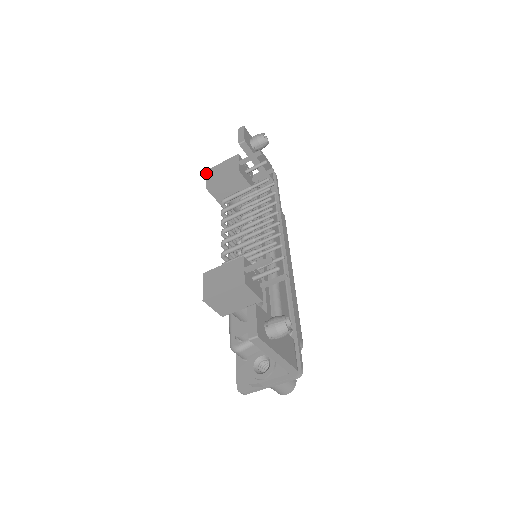
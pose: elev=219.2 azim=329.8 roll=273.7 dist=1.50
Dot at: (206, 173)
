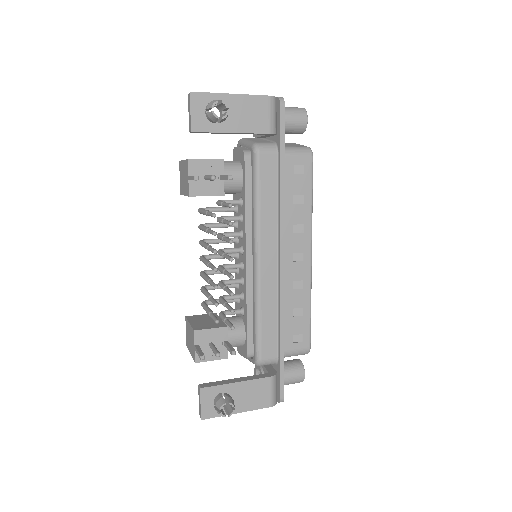
Dot at: (179, 167)
